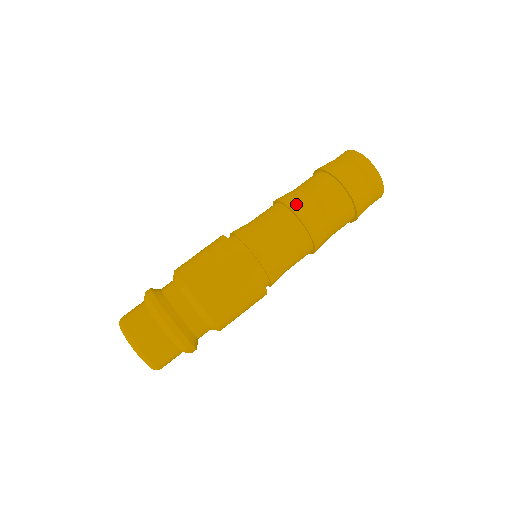
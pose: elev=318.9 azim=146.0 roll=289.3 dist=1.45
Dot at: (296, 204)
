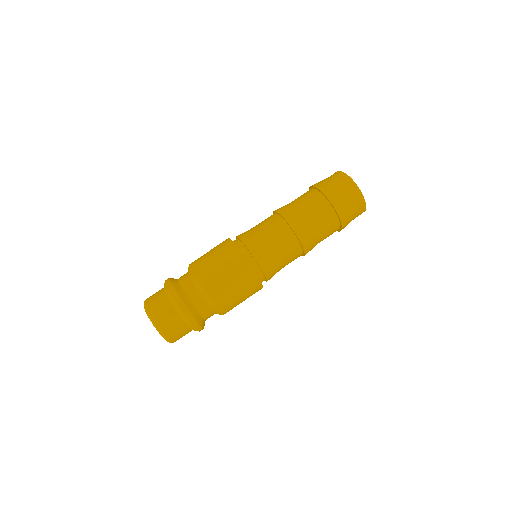
Dot at: (303, 234)
